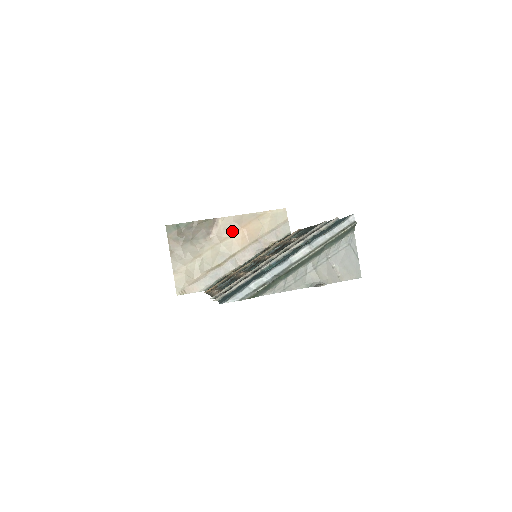
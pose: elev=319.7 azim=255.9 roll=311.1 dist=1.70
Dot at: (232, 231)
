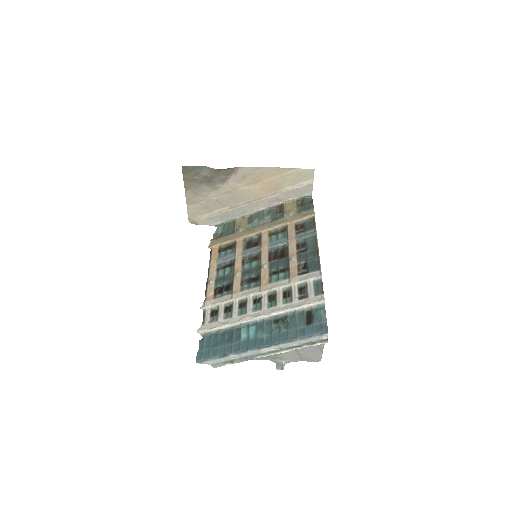
Dot at: (251, 181)
